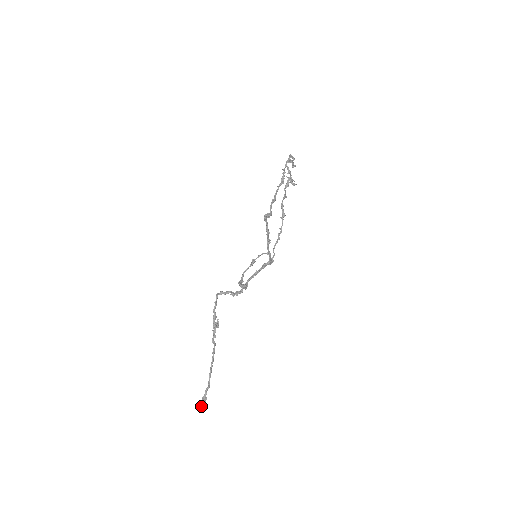
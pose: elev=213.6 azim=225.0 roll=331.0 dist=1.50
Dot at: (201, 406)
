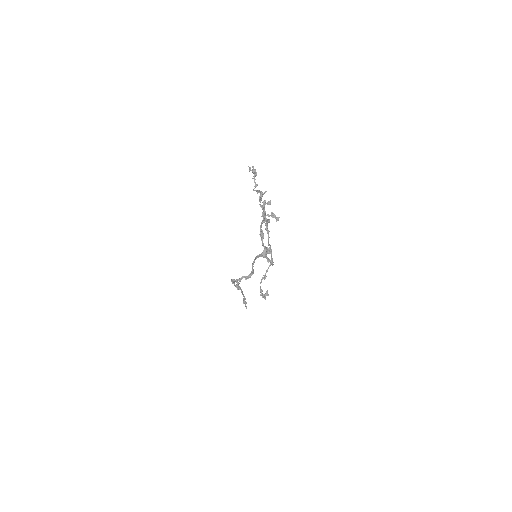
Dot at: occluded
